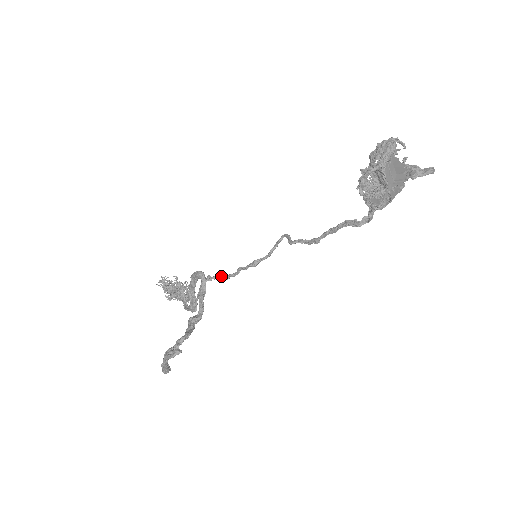
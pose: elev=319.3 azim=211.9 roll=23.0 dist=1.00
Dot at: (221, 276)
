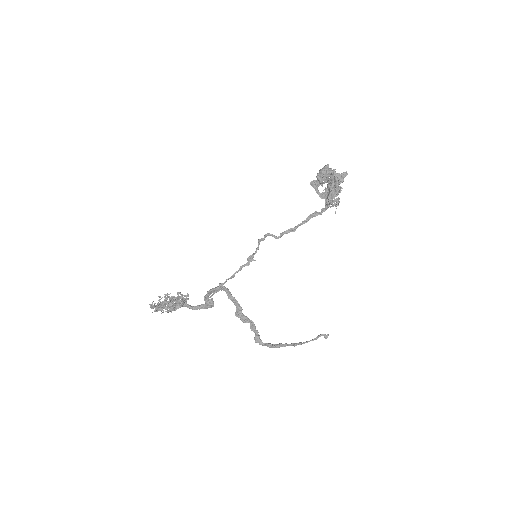
Dot at: (230, 278)
